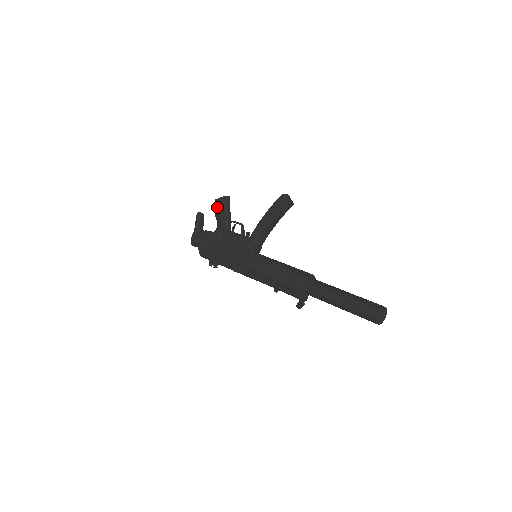
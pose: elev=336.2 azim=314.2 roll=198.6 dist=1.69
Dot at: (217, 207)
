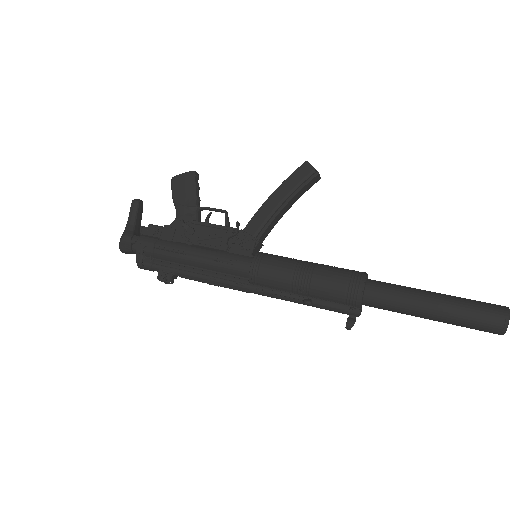
Dot at: (178, 187)
